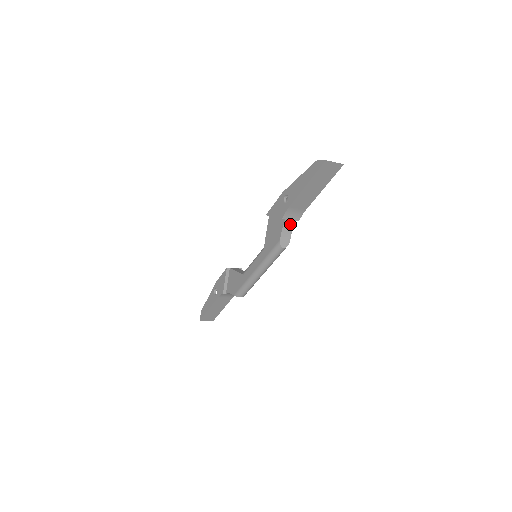
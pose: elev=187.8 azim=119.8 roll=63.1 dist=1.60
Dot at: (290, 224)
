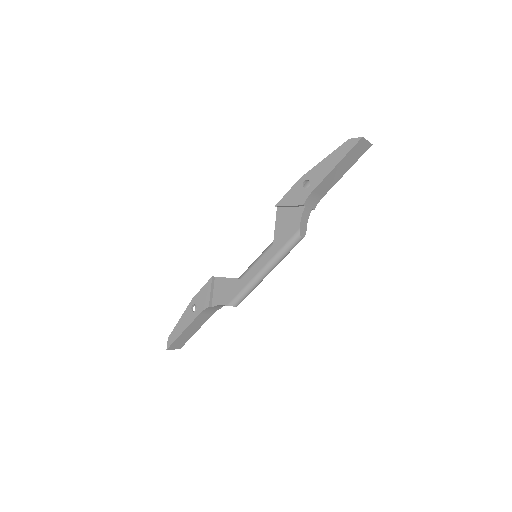
Dot at: (307, 212)
